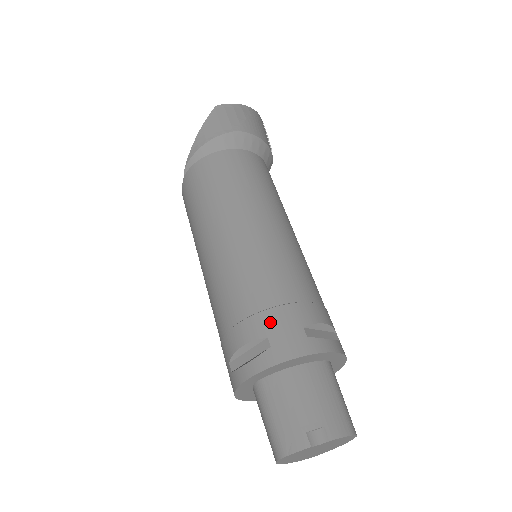
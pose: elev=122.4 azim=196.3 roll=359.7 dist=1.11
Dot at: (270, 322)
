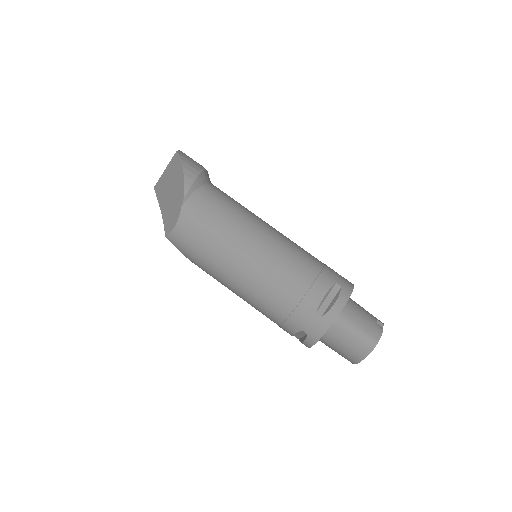
Dot at: (330, 275)
